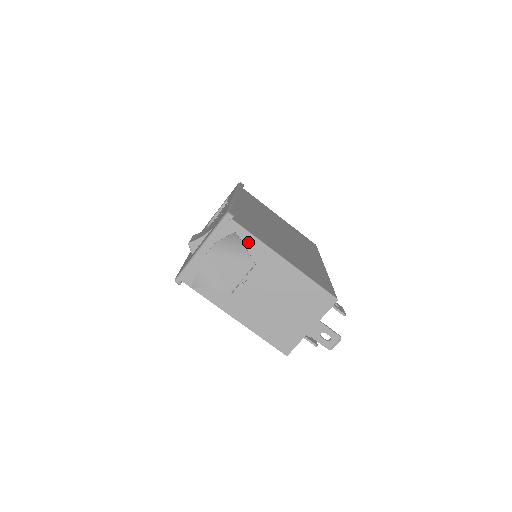
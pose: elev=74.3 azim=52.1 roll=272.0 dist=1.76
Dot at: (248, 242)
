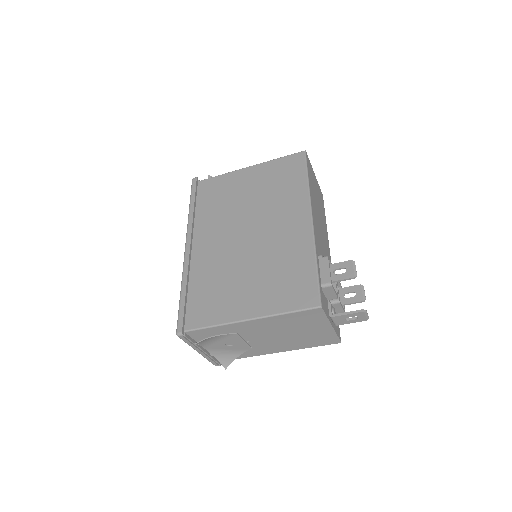
Dot at: (213, 331)
